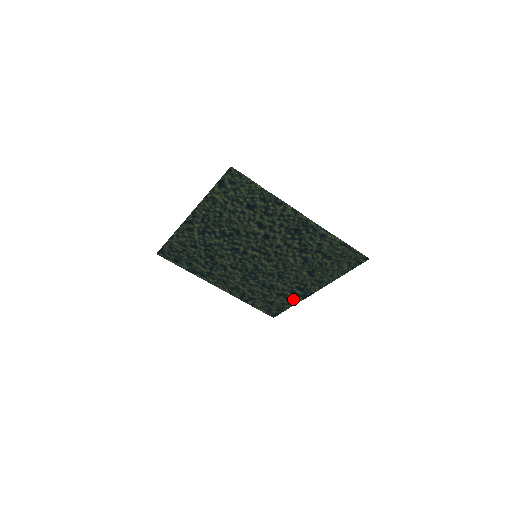
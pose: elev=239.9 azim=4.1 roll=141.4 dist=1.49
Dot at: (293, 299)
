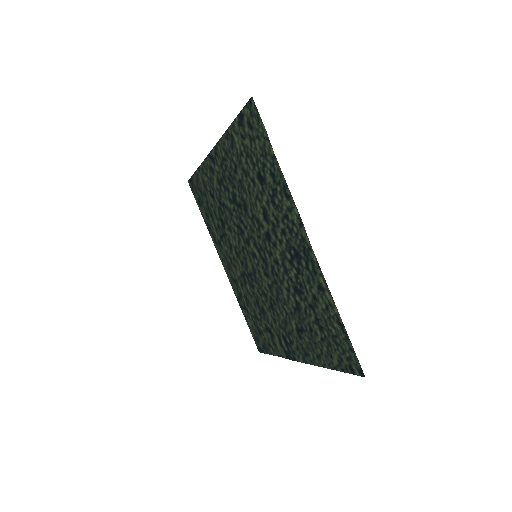
Dot at: (278, 348)
